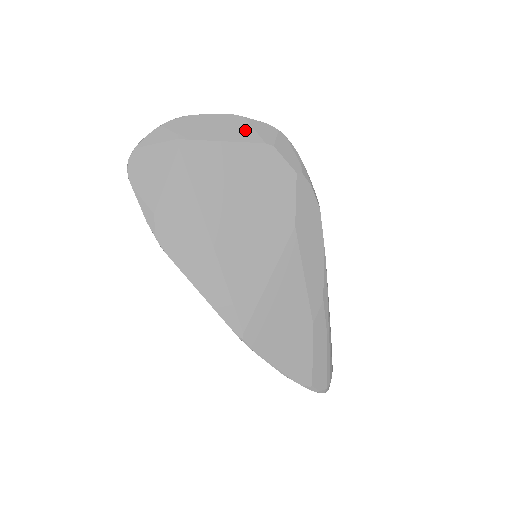
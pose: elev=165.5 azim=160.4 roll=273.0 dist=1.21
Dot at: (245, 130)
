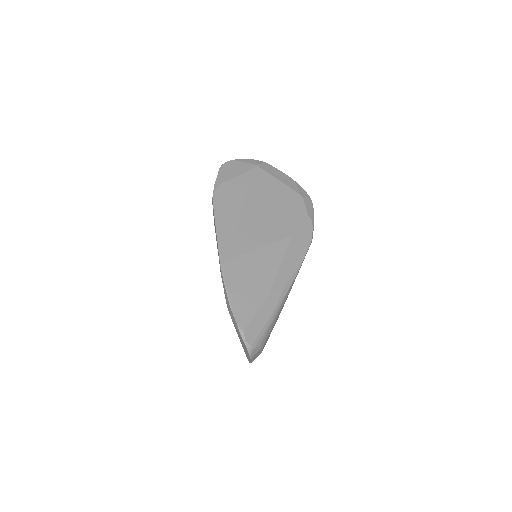
Dot at: (292, 184)
